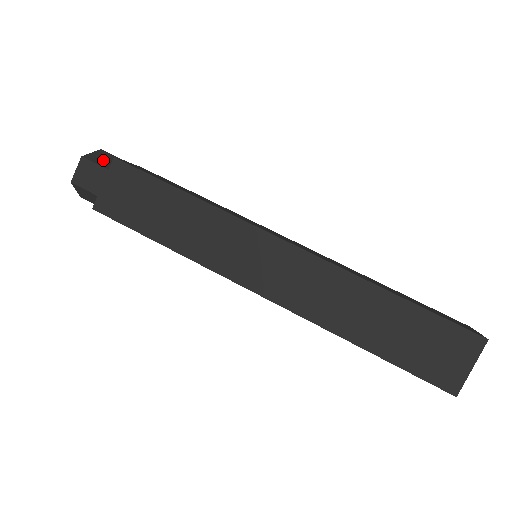
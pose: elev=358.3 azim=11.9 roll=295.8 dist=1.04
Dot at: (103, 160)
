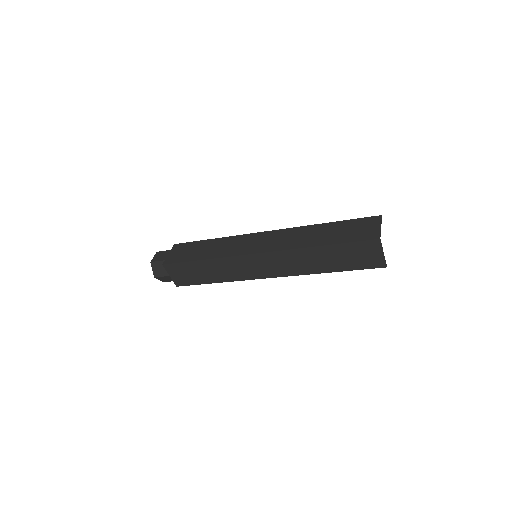
Dot at: occluded
